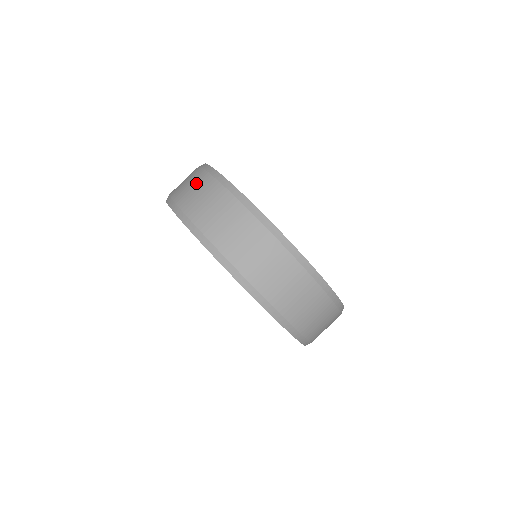
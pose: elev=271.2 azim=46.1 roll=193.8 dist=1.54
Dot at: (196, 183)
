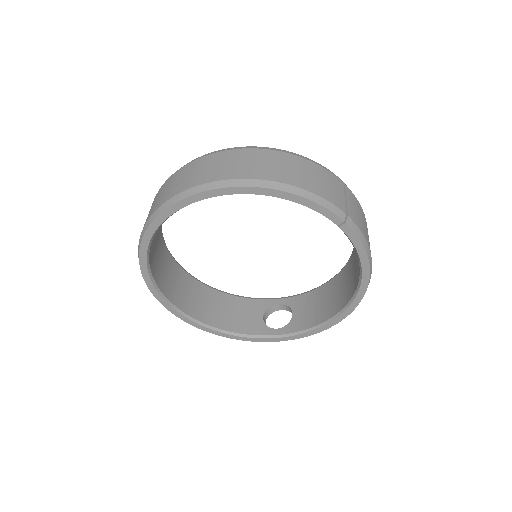
Dot at: occluded
